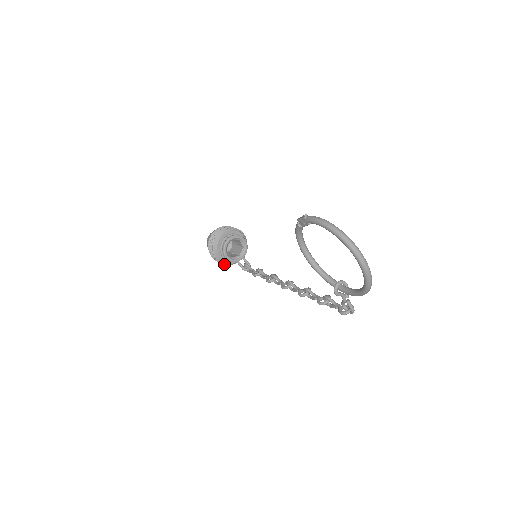
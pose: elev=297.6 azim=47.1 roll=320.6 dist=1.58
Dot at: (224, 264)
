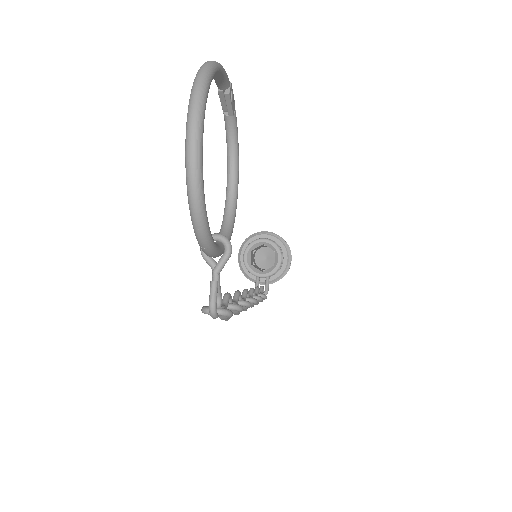
Dot at: (243, 273)
